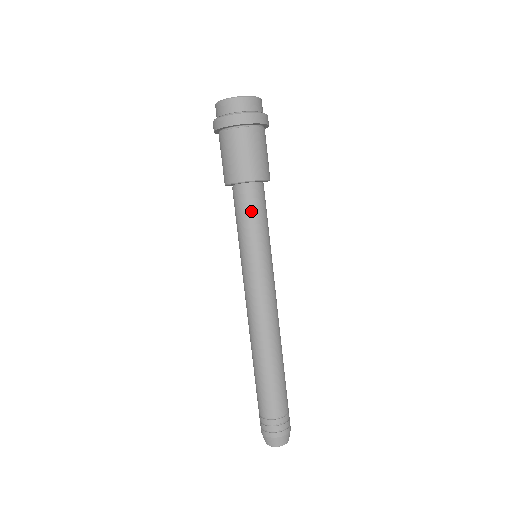
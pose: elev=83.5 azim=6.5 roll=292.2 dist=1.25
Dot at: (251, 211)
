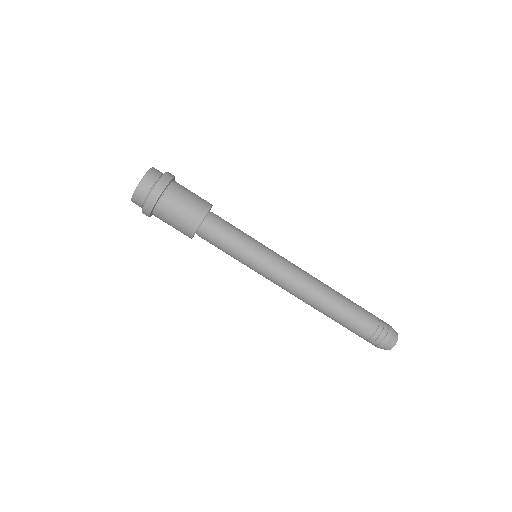
Dot at: (216, 246)
